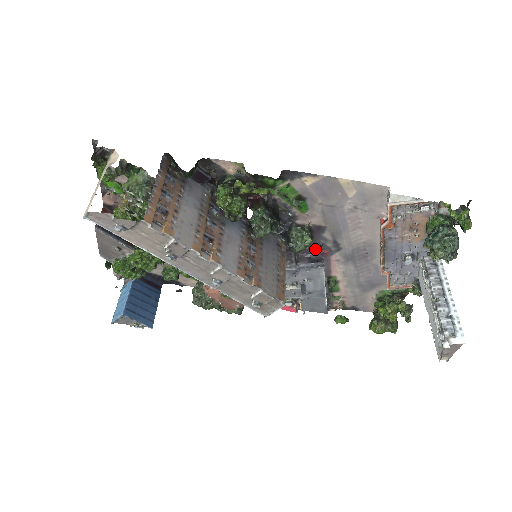
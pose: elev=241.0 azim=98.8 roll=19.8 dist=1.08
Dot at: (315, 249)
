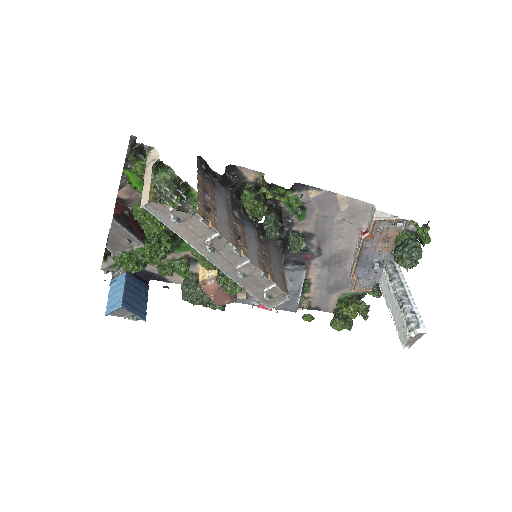
Dot at: (301, 253)
